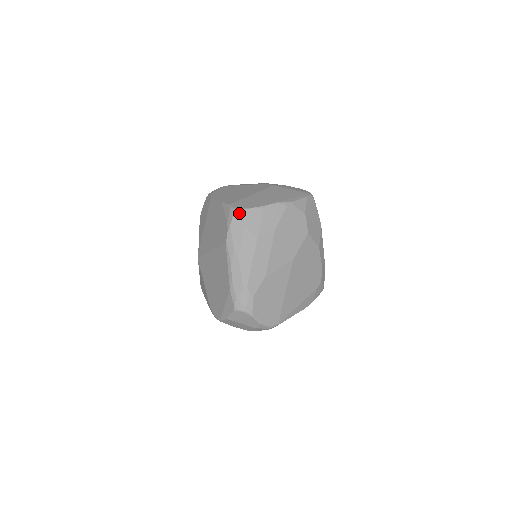
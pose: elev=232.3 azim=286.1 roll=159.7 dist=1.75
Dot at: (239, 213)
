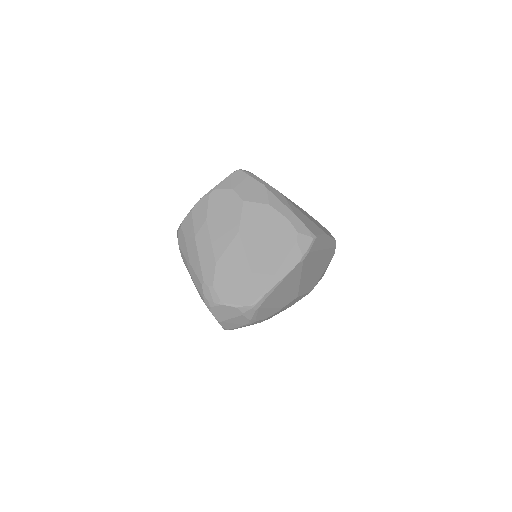
Dot at: (179, 230)
